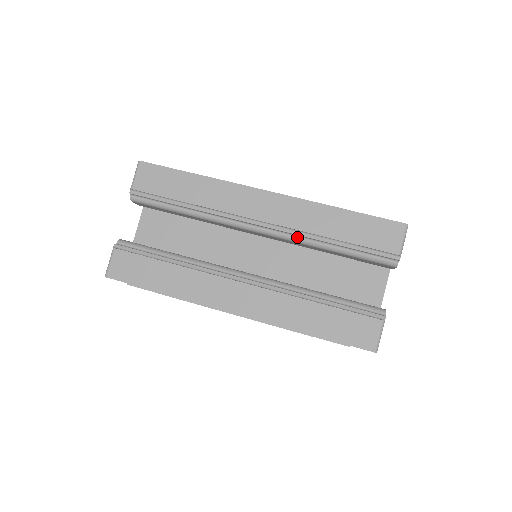
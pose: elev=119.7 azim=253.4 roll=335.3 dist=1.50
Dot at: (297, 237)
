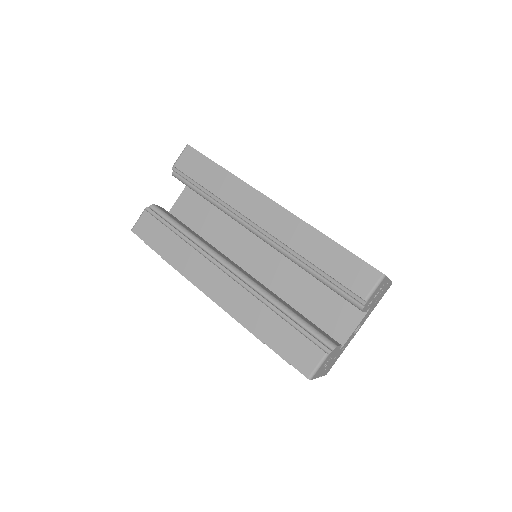
Dot at: (285, 251)
